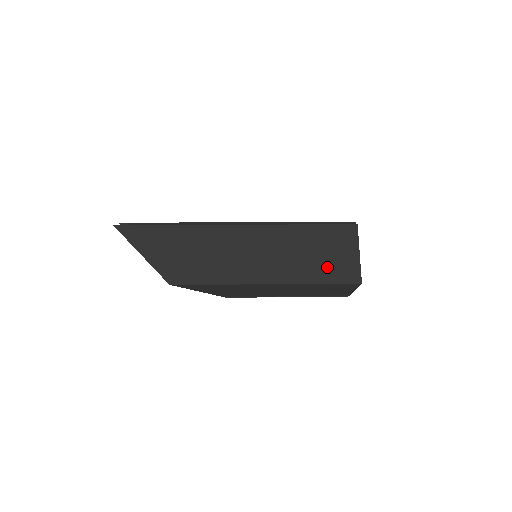
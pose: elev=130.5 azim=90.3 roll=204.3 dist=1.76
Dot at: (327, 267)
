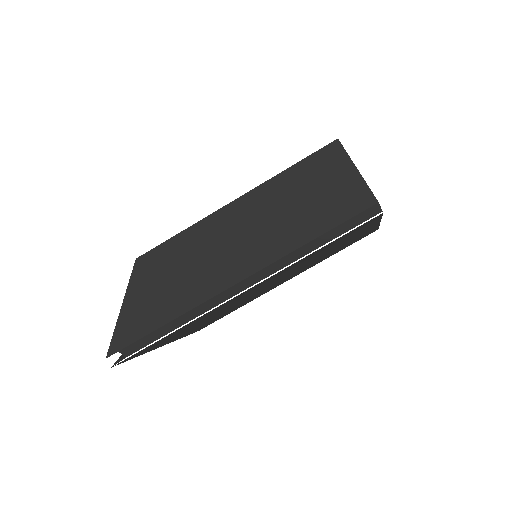
Dot at: (345, 245)
